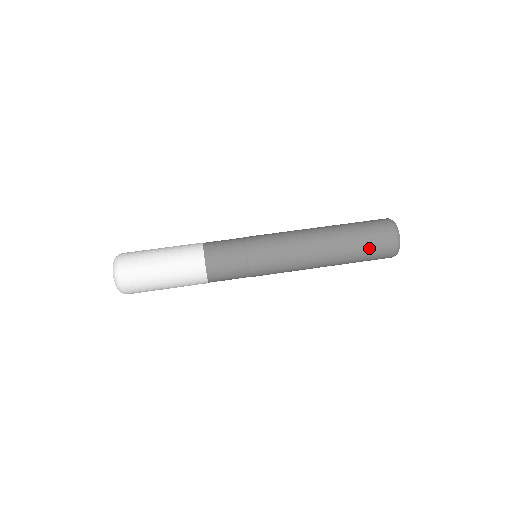
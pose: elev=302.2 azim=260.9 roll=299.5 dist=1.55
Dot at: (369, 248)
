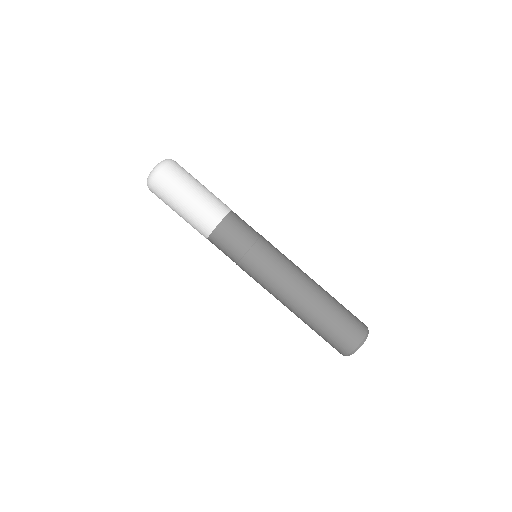
Dot at: (338, 326)
